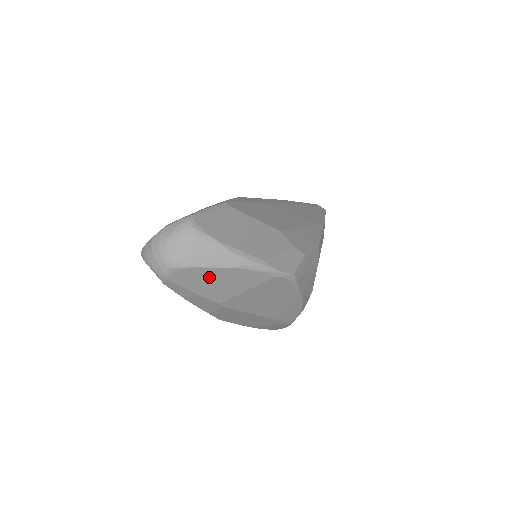
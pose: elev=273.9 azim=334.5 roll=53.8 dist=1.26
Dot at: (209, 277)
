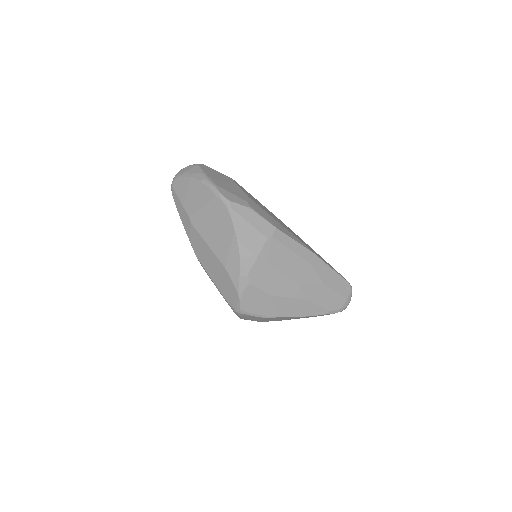
Dot at: (188, 187)
